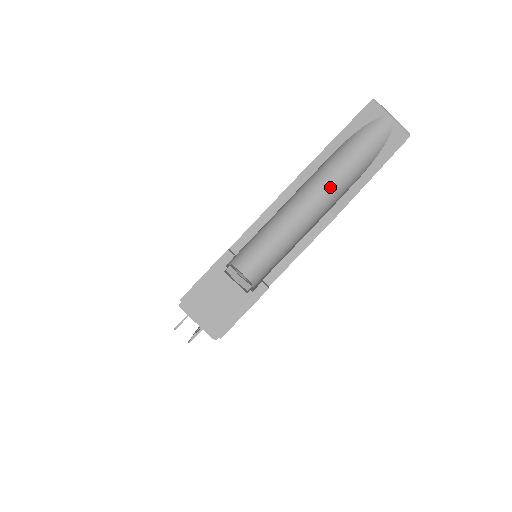
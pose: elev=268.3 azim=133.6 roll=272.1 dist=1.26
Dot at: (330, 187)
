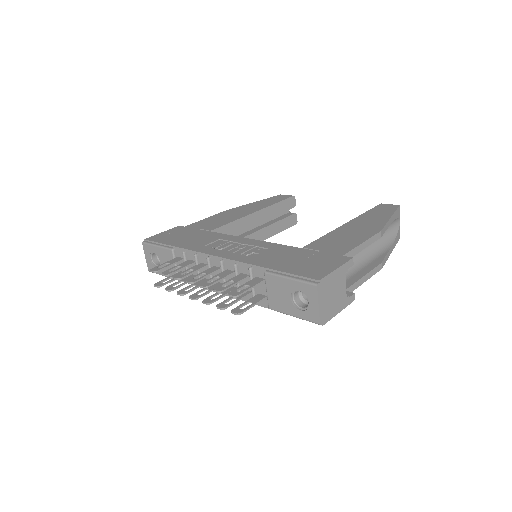
Dot at: occluded
